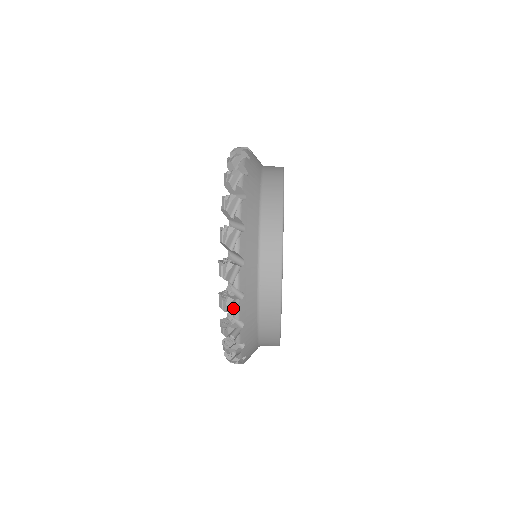
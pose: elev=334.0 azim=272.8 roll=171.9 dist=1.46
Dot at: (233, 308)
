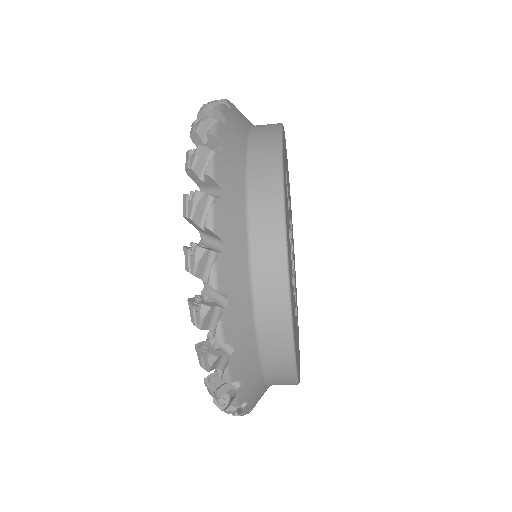
Dot at: (213, 323)
